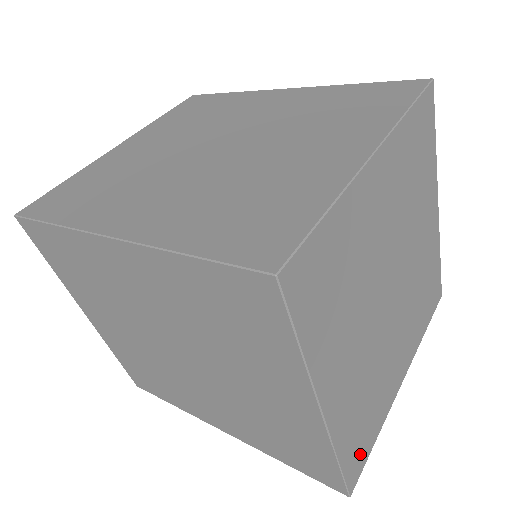
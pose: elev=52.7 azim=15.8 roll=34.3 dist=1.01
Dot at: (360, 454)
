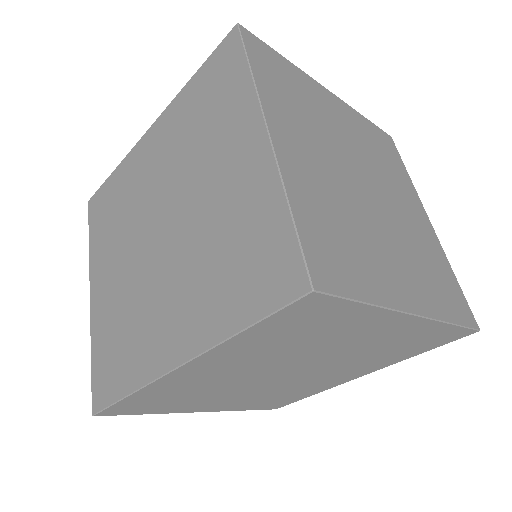
Dot at: (458, 300)
